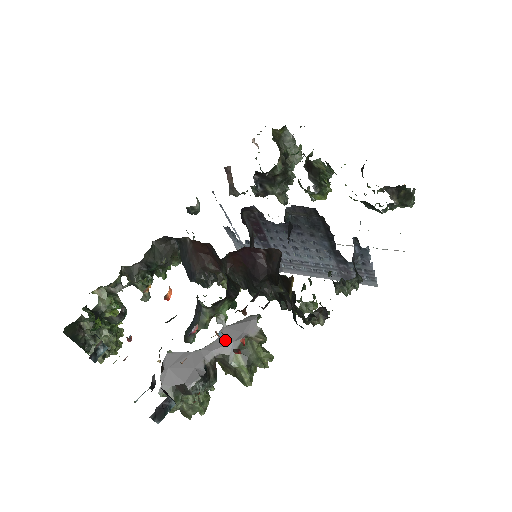
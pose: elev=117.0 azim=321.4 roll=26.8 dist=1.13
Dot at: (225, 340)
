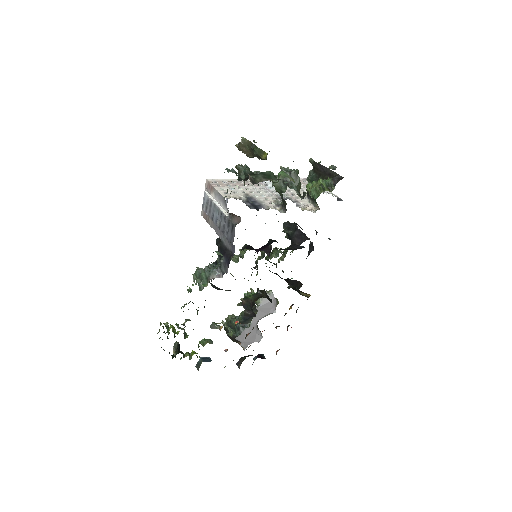
Dot at: (263, 314)
